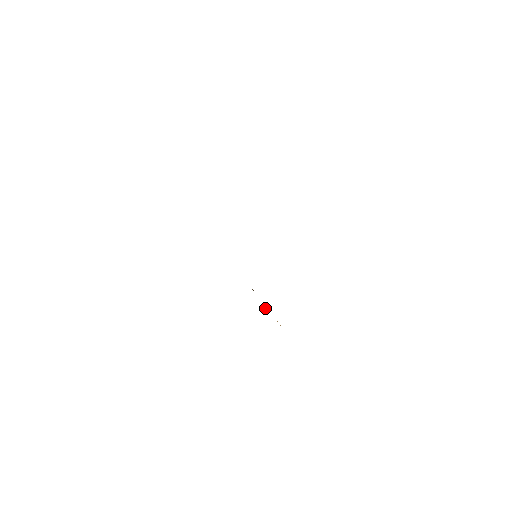
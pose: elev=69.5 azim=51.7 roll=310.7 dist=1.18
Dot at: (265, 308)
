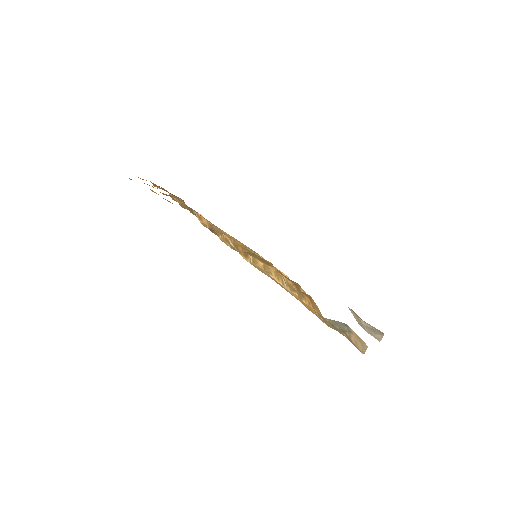
Dot at: (265, 268)
